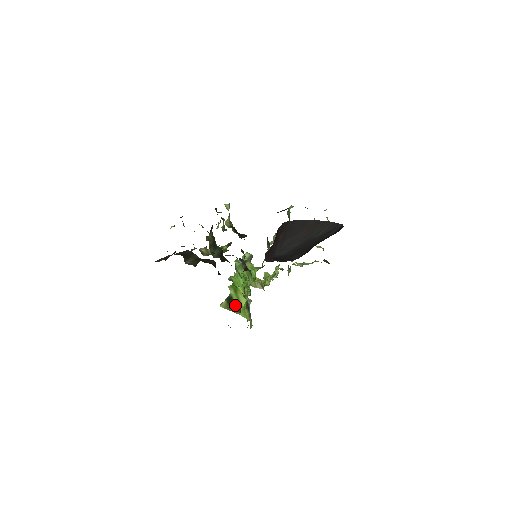
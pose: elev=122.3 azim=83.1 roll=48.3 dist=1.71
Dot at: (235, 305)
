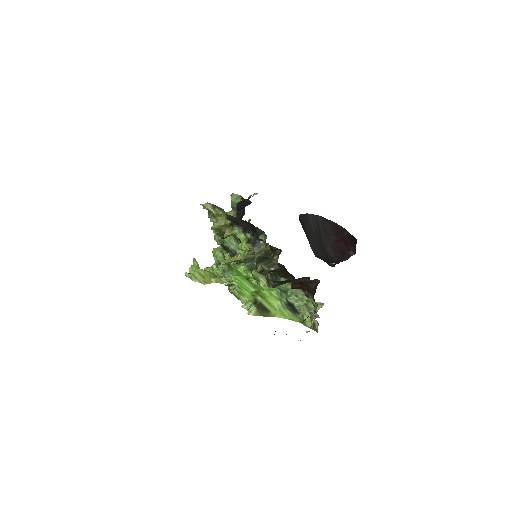
Dot at: (268, 310)
